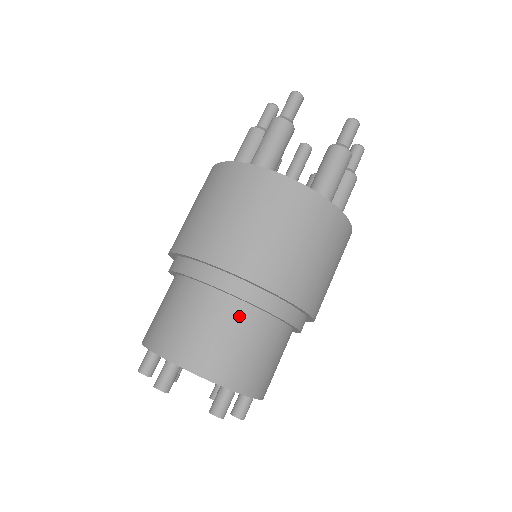
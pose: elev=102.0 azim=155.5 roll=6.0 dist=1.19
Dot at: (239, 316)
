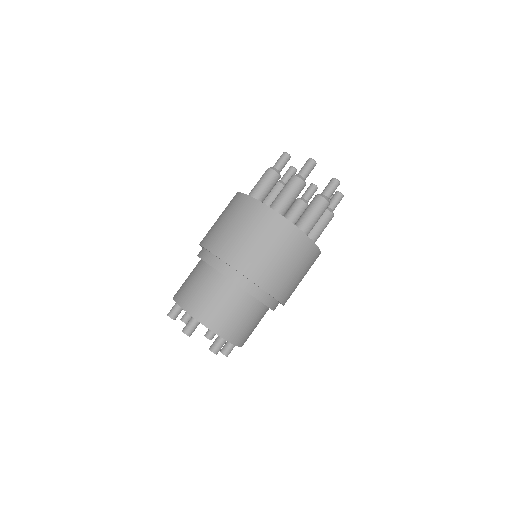
Dot at: (204, 273)
